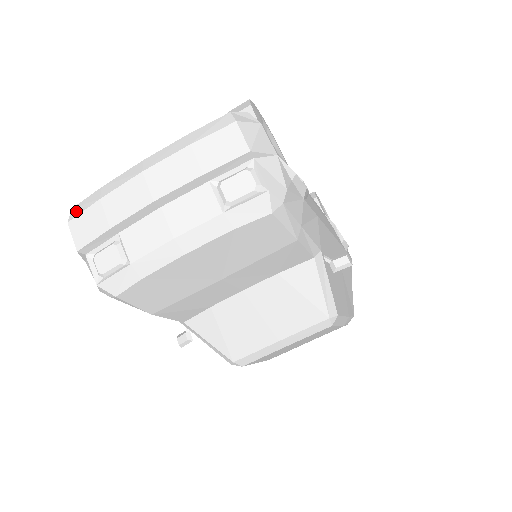
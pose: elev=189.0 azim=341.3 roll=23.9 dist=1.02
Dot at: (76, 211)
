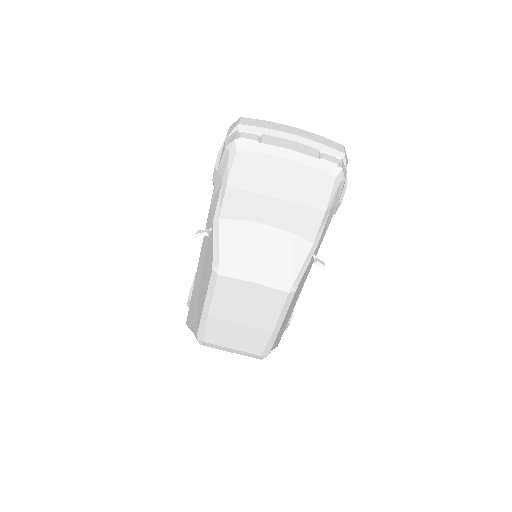
Dot at: (247, 118)
